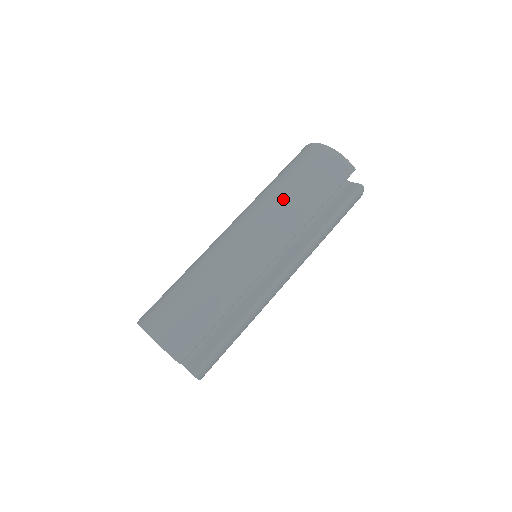
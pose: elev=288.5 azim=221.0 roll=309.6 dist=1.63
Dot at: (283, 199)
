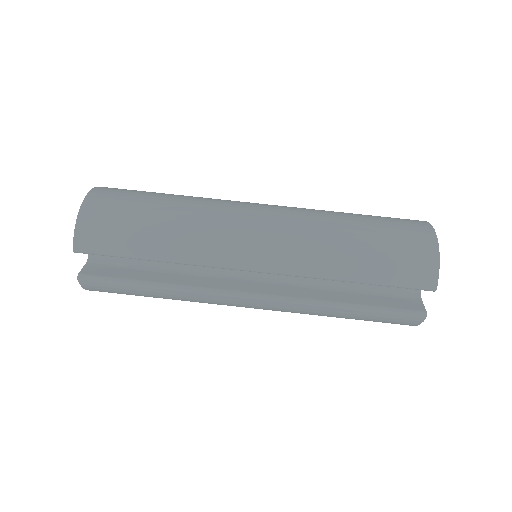
Dot at: (331, 233)
